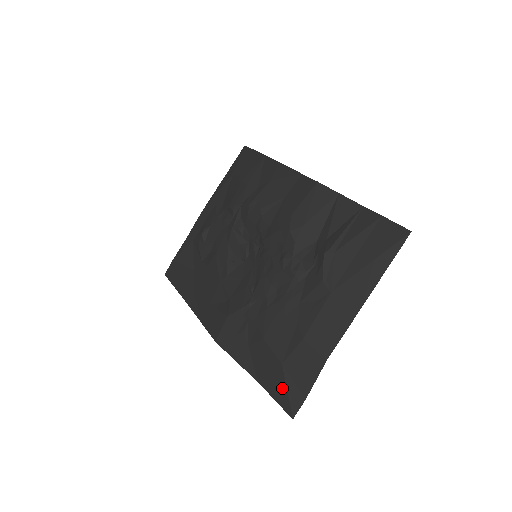
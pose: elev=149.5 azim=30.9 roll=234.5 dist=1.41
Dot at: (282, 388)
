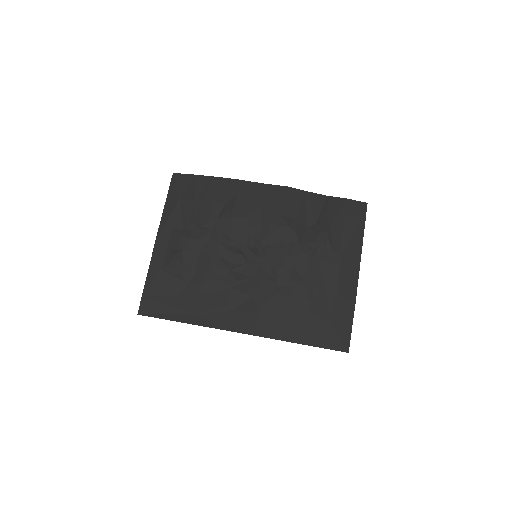
Dot at: (333, 337)
